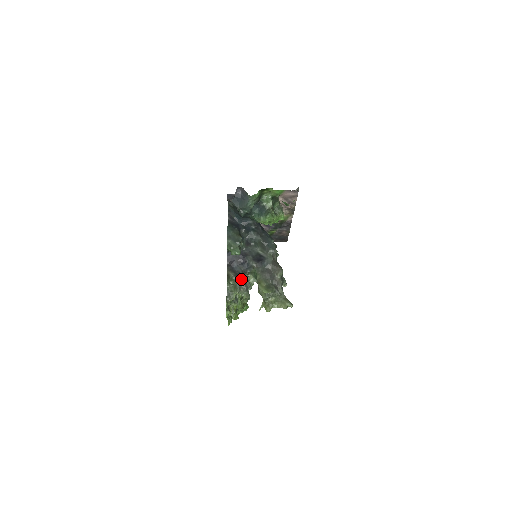
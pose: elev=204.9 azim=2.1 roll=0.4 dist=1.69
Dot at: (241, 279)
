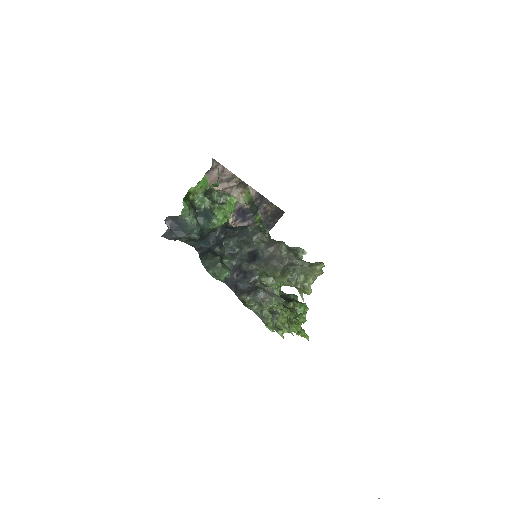
Dot at: (255, 292)
